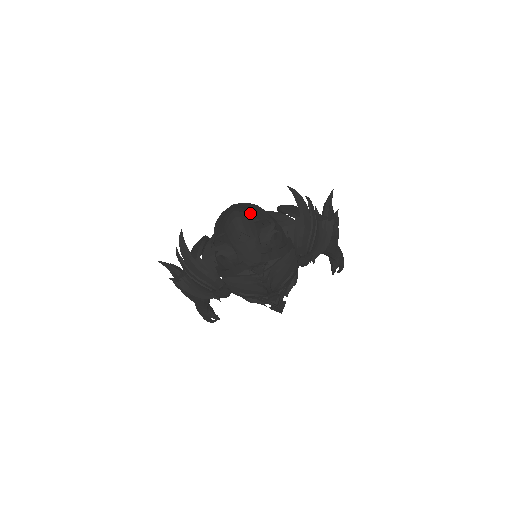
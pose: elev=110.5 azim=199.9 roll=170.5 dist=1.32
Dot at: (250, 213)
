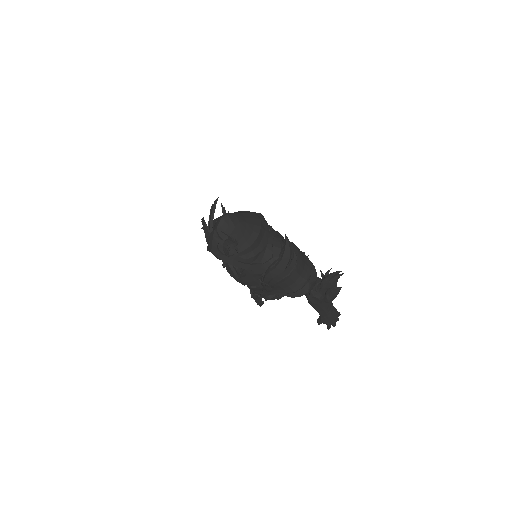
Dot at: (238, 225)
